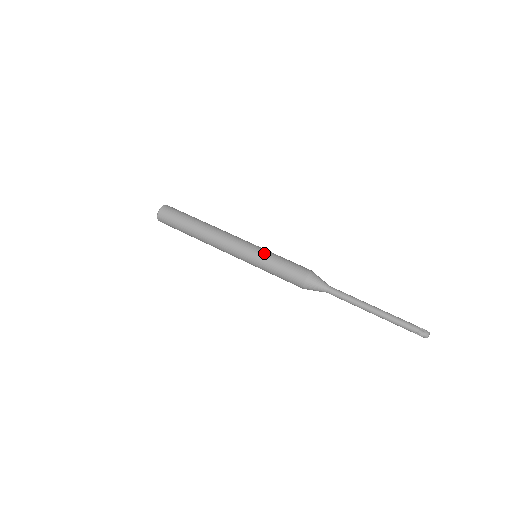
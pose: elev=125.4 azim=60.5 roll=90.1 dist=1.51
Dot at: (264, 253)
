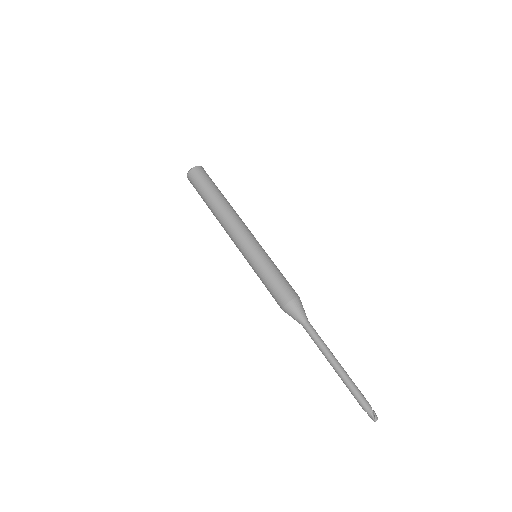
Dot at: (256, 262)
